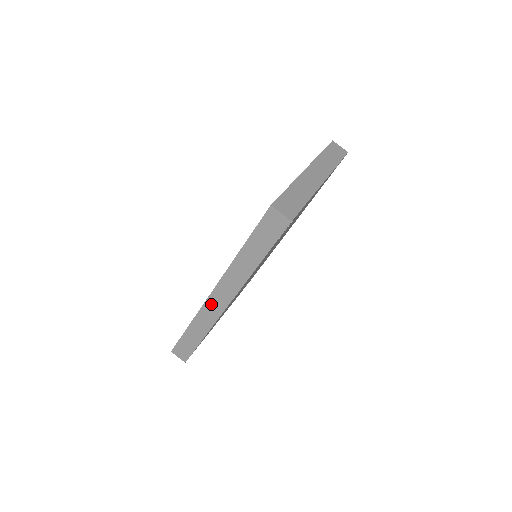
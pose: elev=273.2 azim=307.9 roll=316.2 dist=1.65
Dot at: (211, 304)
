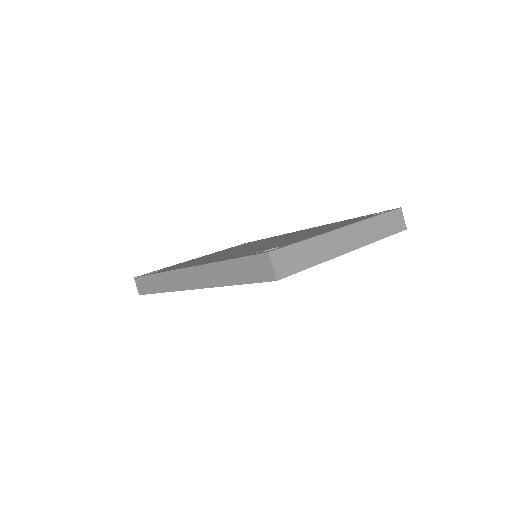
Dot at: (180, 276)
